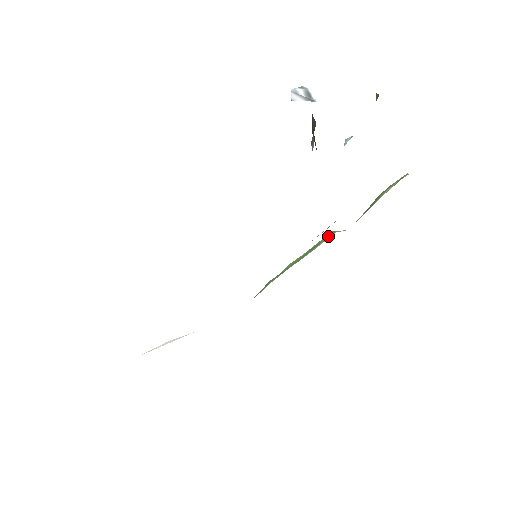
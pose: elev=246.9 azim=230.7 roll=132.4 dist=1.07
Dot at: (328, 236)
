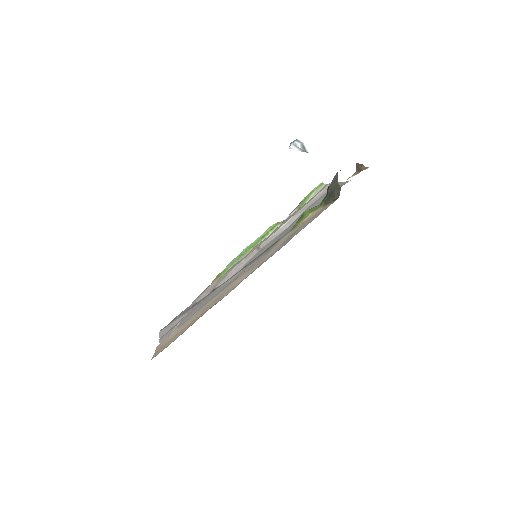
Dot at: (274, 227)
